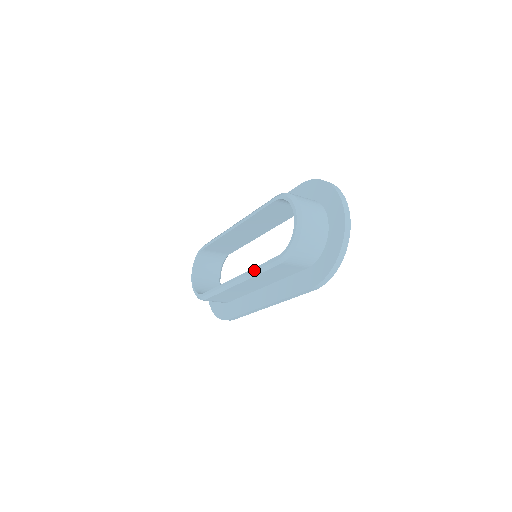
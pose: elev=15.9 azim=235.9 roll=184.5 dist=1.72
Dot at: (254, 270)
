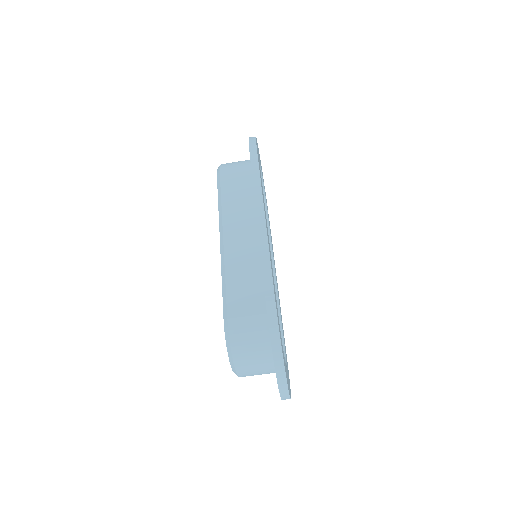
Dot at: (218, 210)
